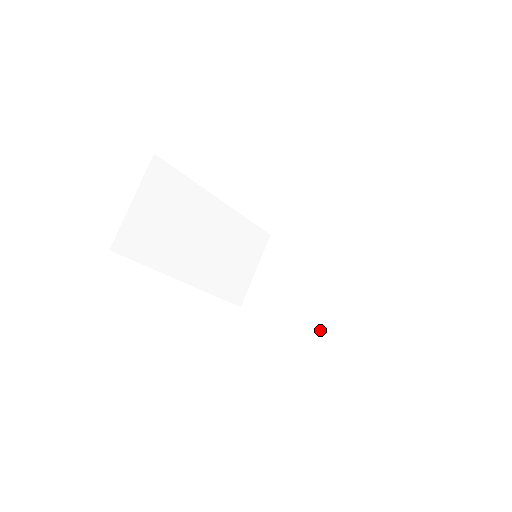
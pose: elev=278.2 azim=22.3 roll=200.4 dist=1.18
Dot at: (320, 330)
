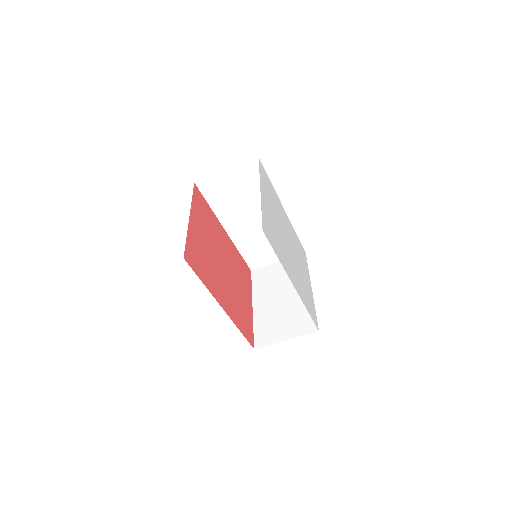
Dot at: (258, 324)
